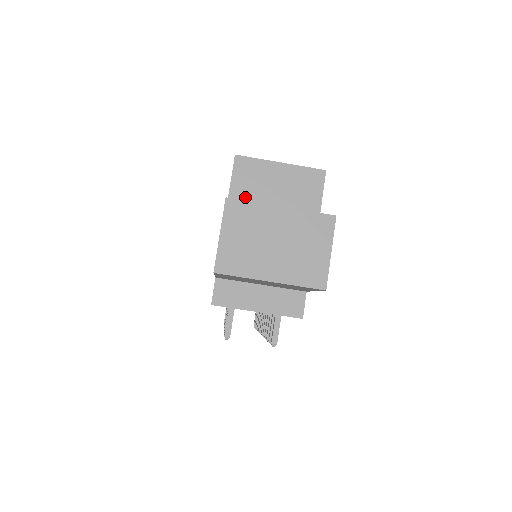
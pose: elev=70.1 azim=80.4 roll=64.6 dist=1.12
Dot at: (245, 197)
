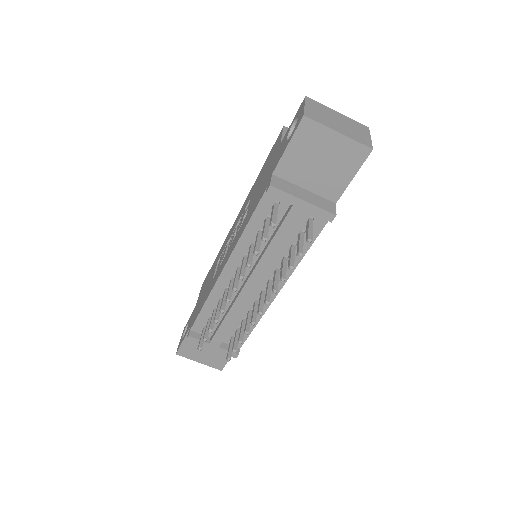
Dot at: occluded
